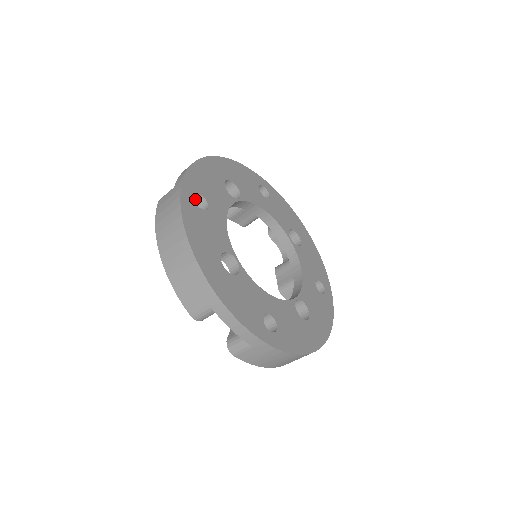
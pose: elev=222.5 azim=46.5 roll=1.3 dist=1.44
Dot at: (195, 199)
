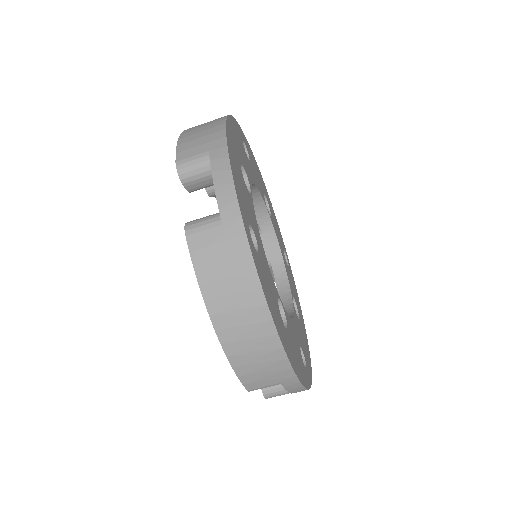
Dot at: occluded
